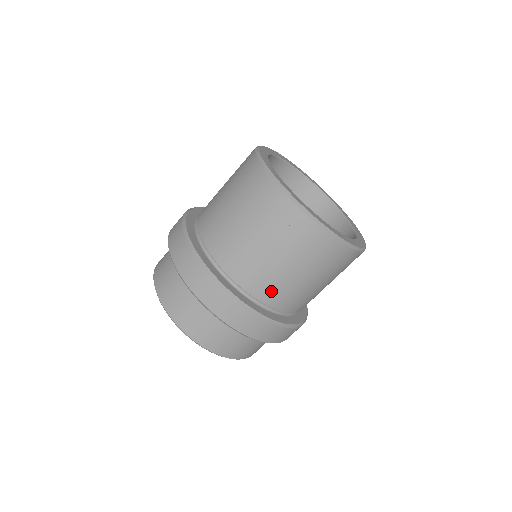
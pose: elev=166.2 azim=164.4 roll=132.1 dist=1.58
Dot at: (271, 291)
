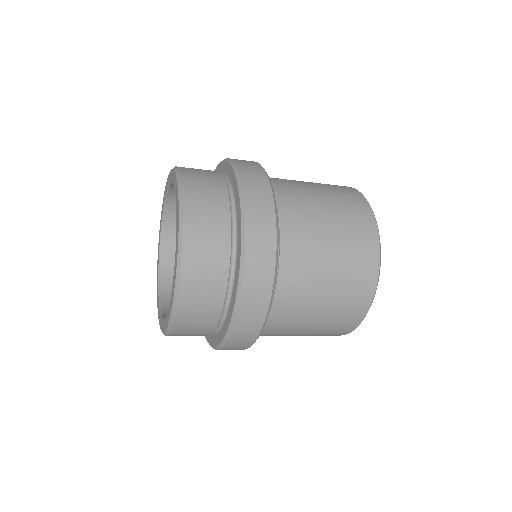
Dot at: (297, 241)
